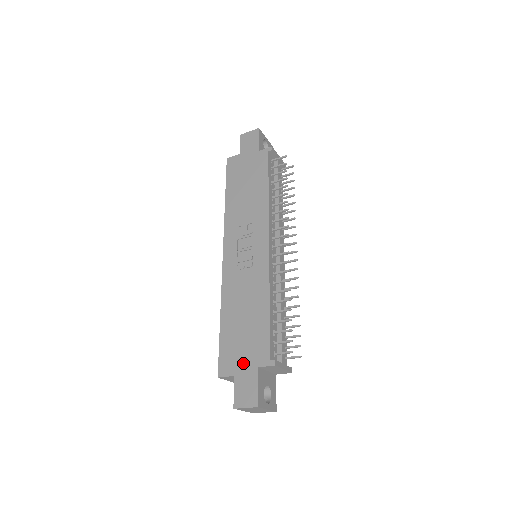
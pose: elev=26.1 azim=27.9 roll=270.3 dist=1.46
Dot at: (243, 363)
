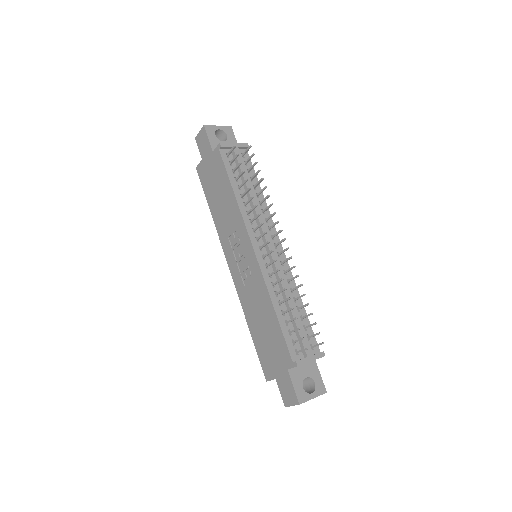
Dot at: (277, 367)
